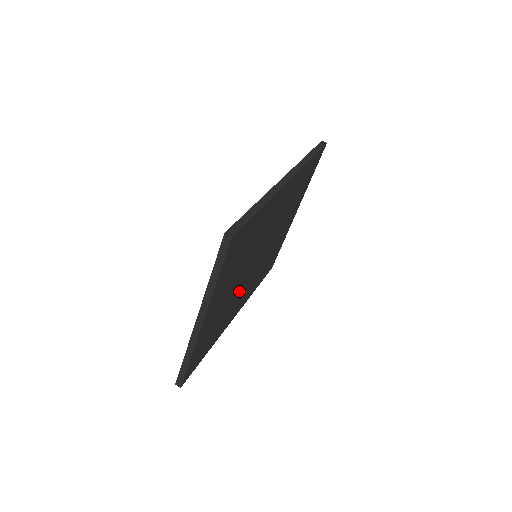
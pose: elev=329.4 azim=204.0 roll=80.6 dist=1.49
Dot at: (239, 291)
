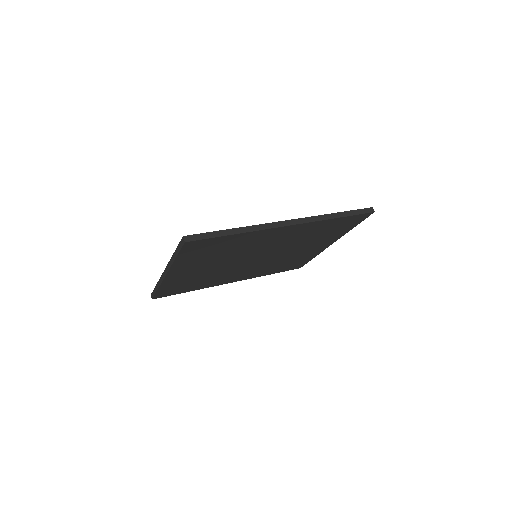
Dot at: (230, 270)
